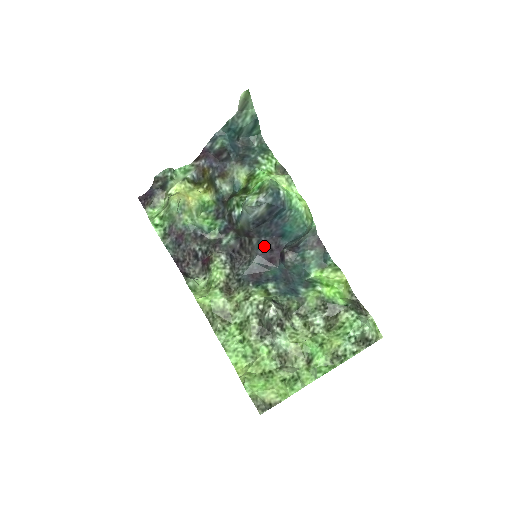
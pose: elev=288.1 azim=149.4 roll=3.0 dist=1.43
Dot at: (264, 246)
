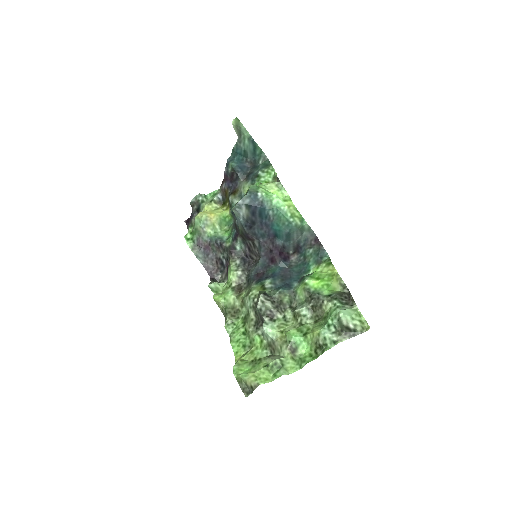
Dot at: (264, 247)
